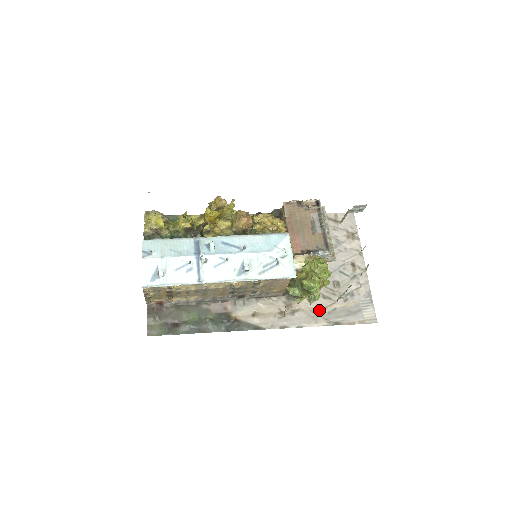
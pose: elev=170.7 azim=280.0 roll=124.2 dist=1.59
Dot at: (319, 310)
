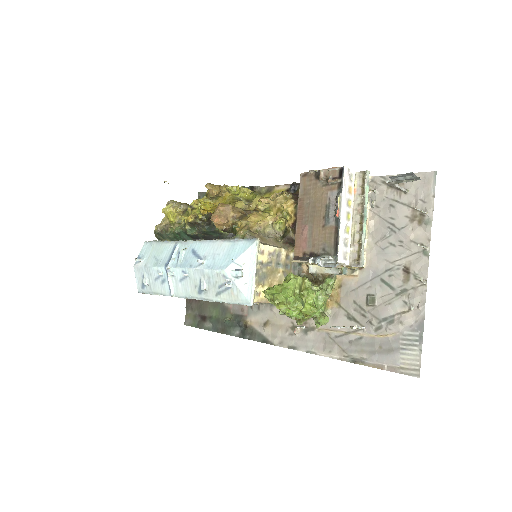
Dot at: (338, 335)
